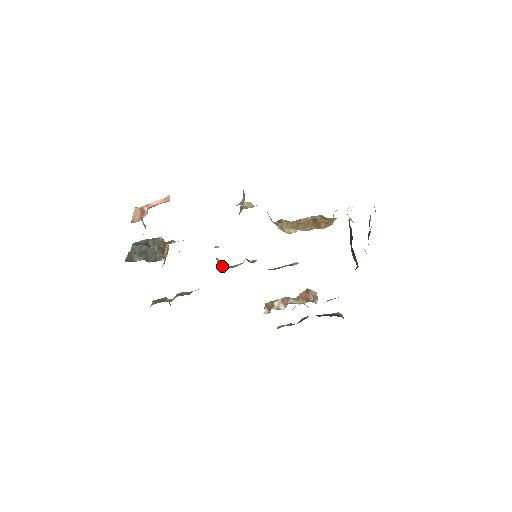
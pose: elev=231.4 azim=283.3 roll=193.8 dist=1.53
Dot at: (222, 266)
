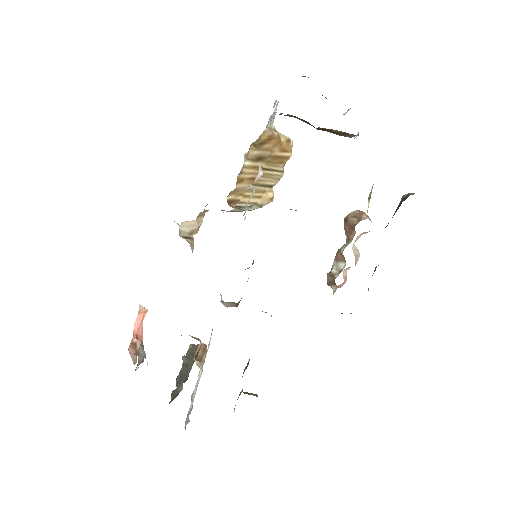
Dot at: (237, 304)
